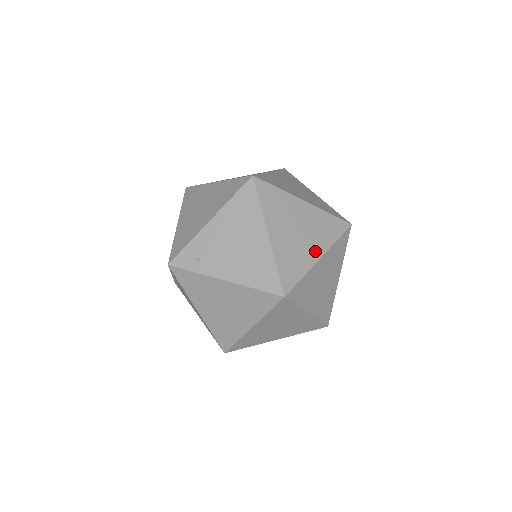
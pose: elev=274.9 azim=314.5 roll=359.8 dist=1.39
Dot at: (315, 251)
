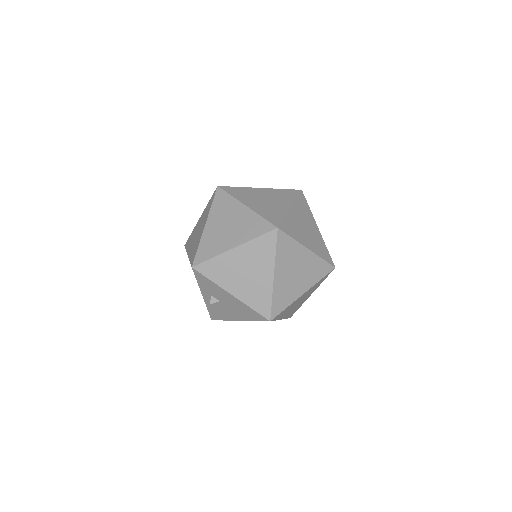
Dot at: occluded
